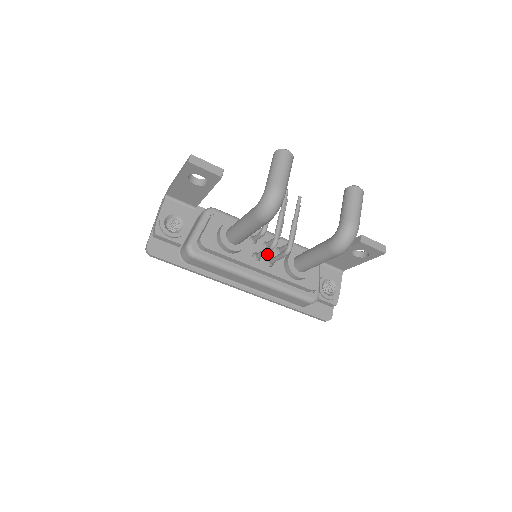
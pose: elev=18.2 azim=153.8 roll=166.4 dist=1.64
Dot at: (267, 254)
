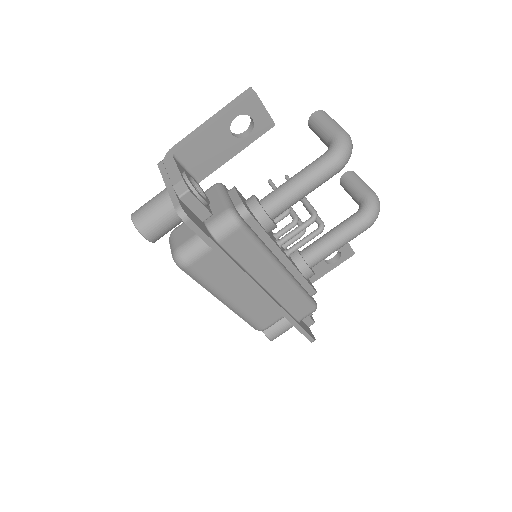
Dot at: occluded
